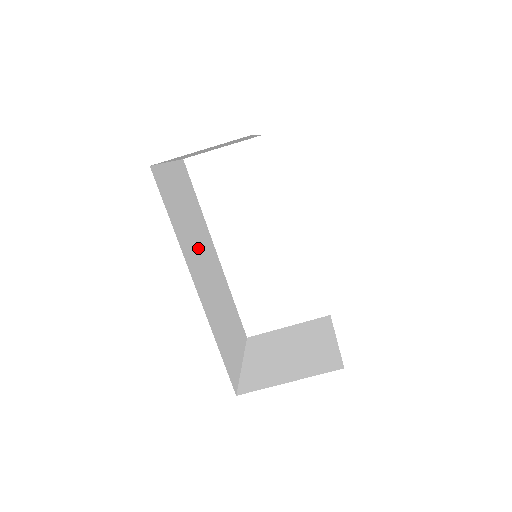
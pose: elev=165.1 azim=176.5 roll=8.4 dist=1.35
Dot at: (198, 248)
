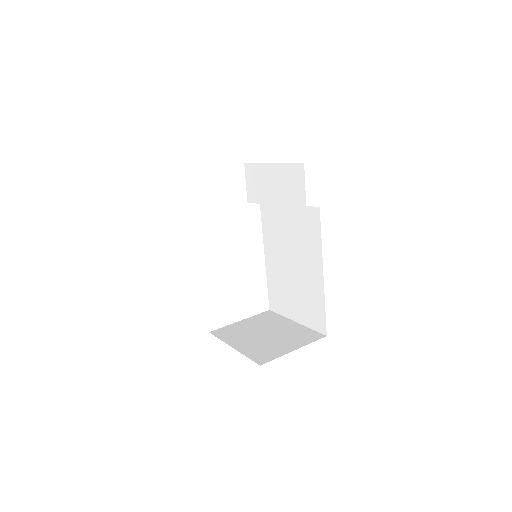
Dot at: occluded
